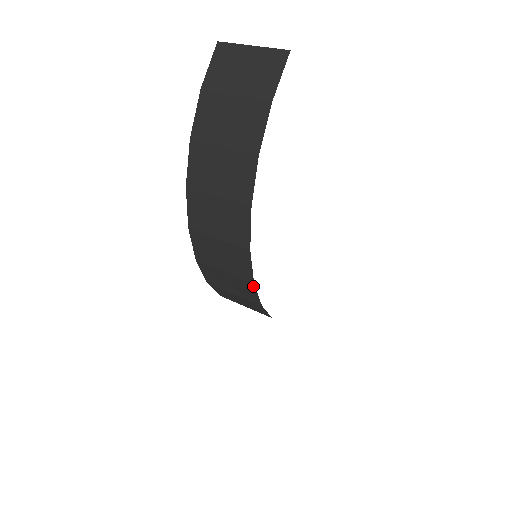
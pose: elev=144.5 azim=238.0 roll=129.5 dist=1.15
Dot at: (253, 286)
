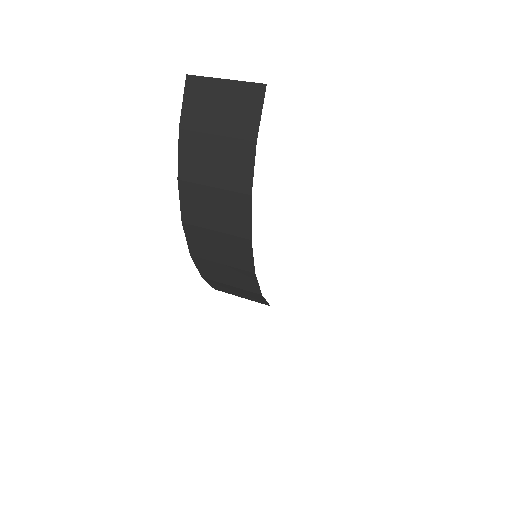
Dot at: (261, 296)
